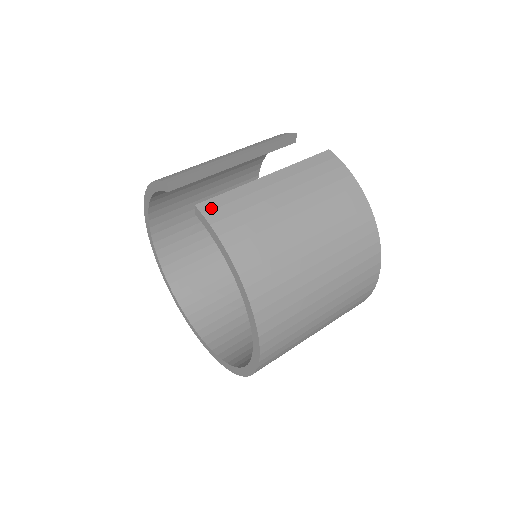
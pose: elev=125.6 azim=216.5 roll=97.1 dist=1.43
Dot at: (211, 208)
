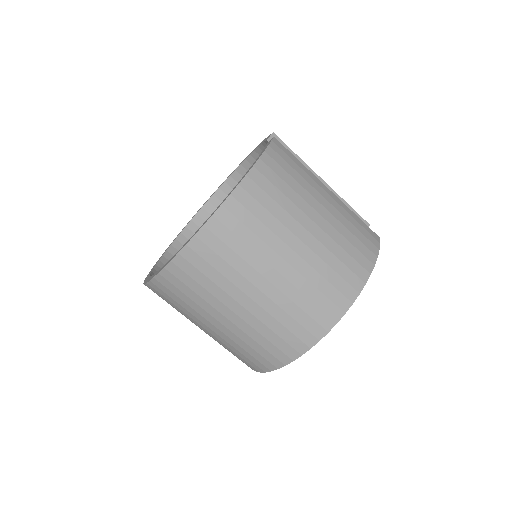
Dot at: (280, 146)
